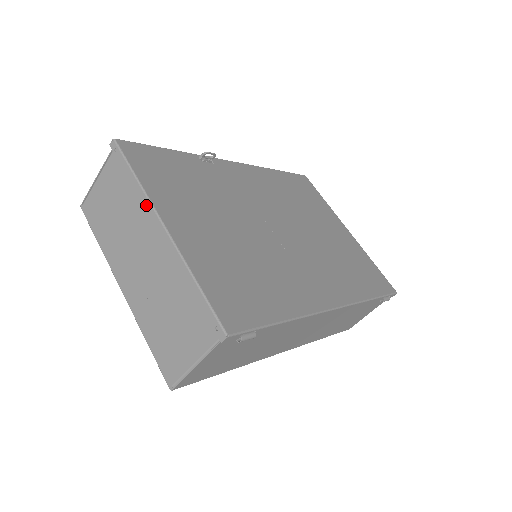
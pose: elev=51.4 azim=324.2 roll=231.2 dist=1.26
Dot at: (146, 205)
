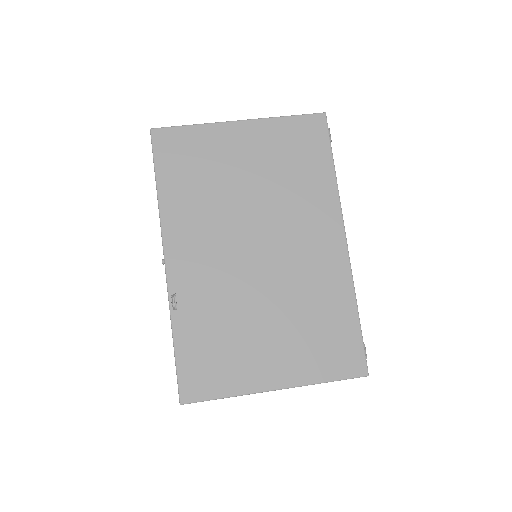
Dot at: occluded
